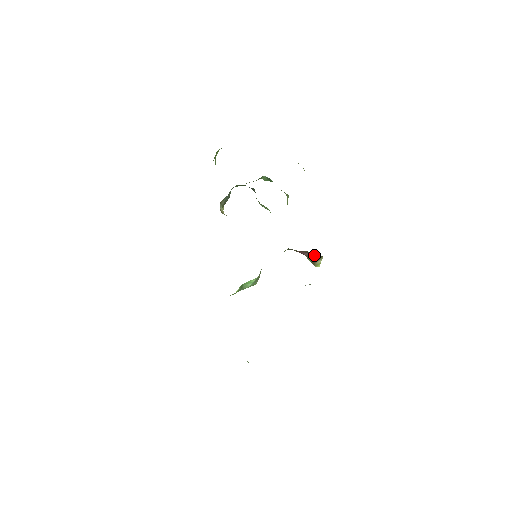
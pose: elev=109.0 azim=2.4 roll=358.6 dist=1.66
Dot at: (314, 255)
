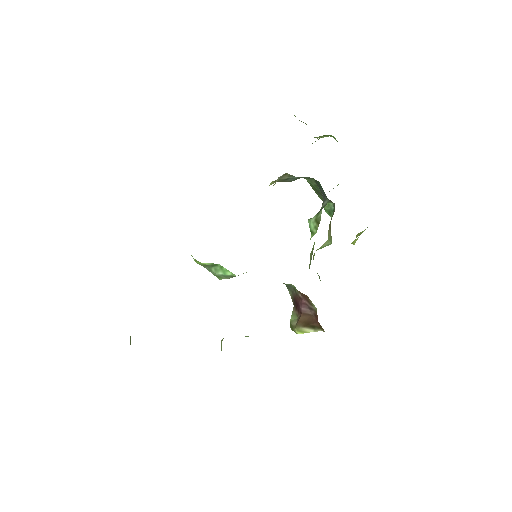
Dot at: (313, 319)
